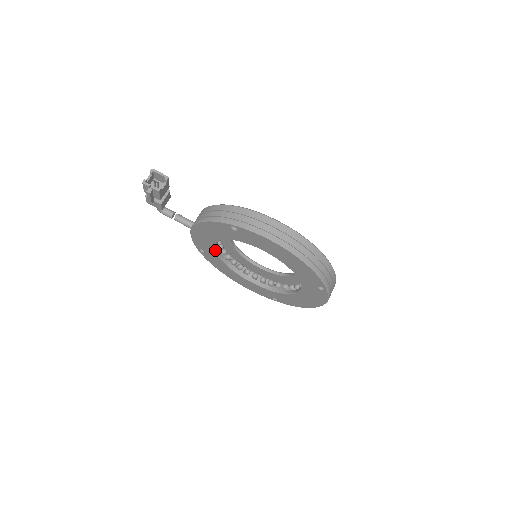
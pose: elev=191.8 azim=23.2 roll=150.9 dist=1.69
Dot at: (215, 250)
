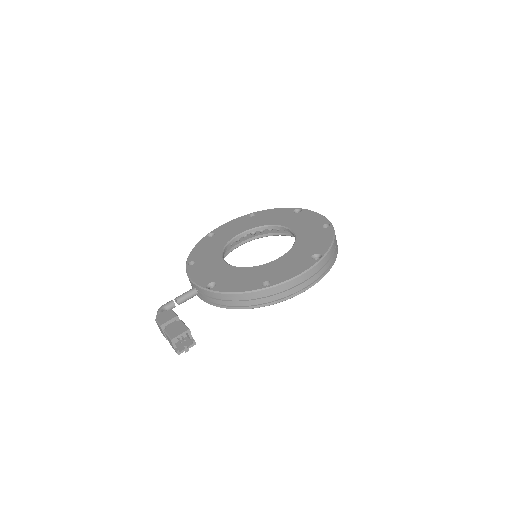
Dot at: occluded
